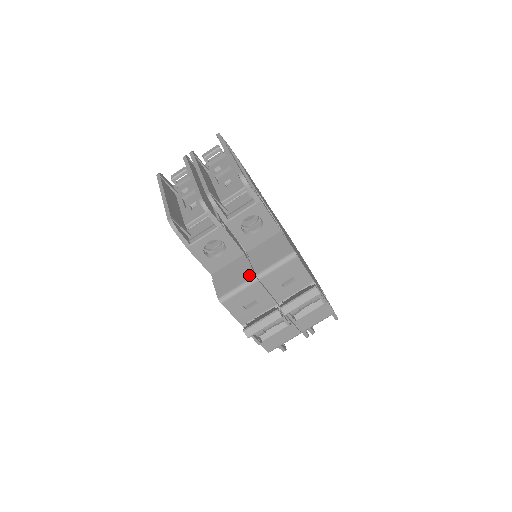
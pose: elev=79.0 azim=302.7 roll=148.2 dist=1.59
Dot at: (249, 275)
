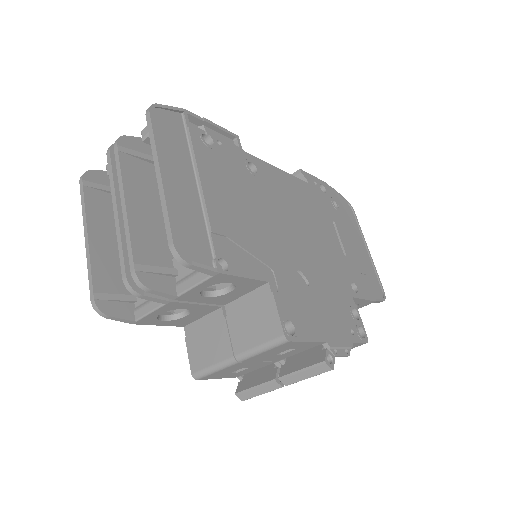
Dot at: (226, 352)
